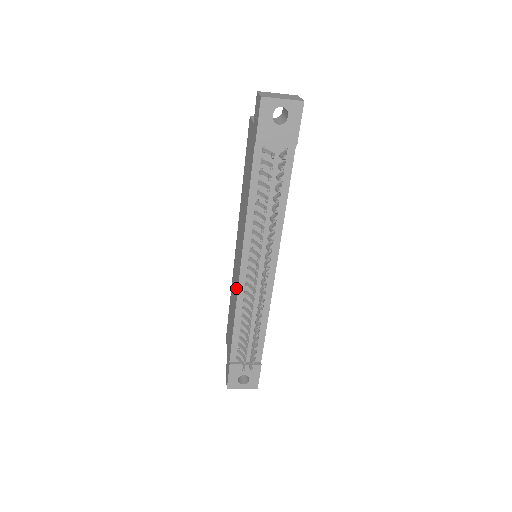
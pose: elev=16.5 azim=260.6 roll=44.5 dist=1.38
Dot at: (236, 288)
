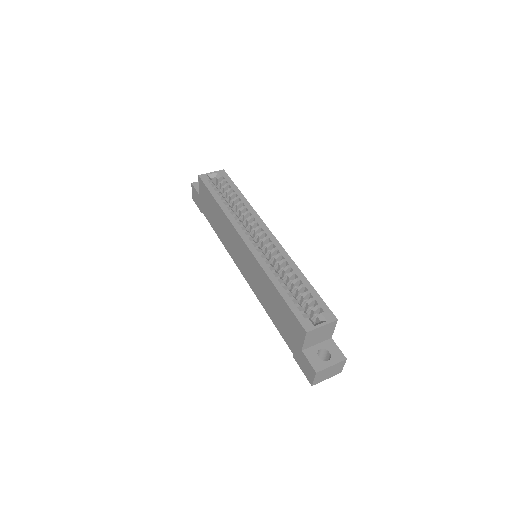
Dot at: (230, 249)
